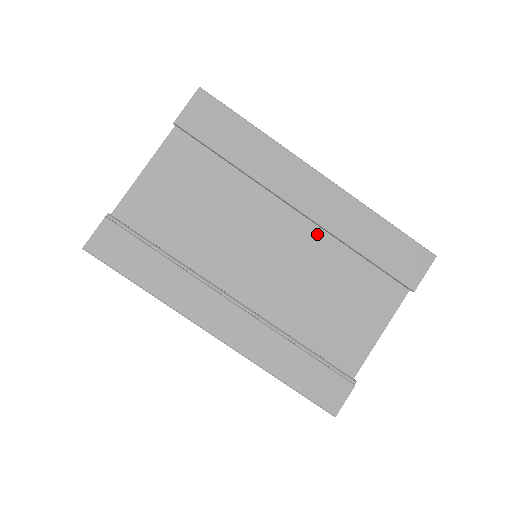
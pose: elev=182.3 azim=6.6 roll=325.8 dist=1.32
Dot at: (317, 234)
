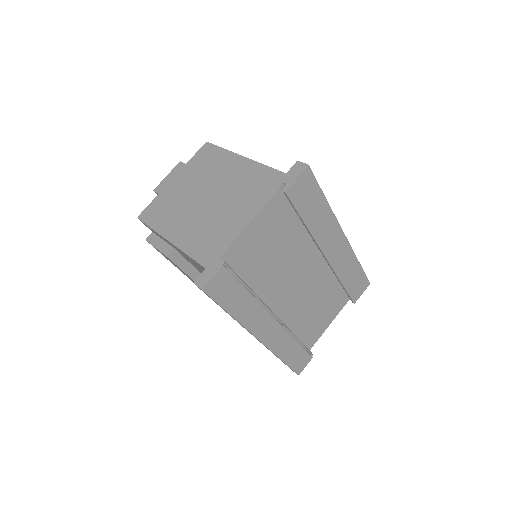
Dot at: (324, 269)
